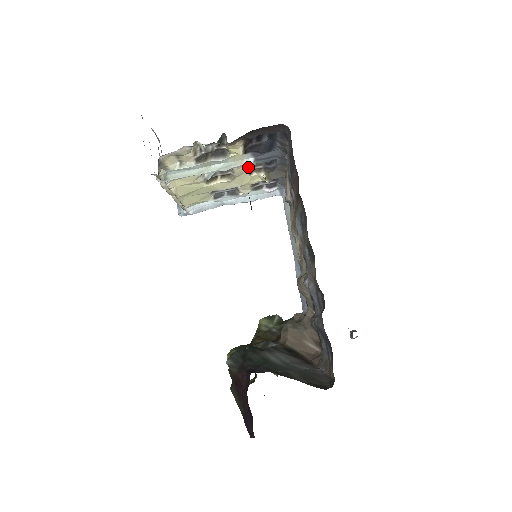
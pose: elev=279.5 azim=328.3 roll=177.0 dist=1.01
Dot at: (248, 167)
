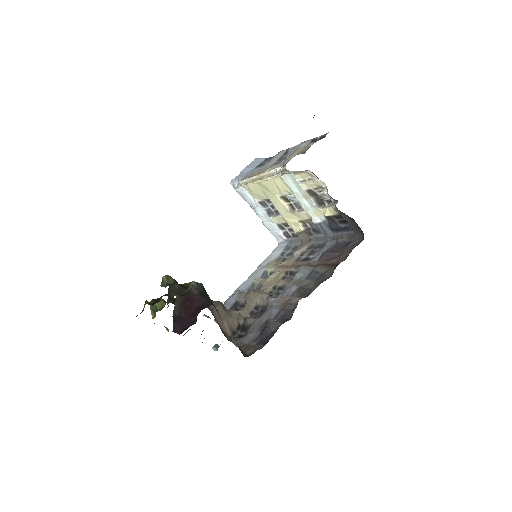
Dot at: (307, 219)
